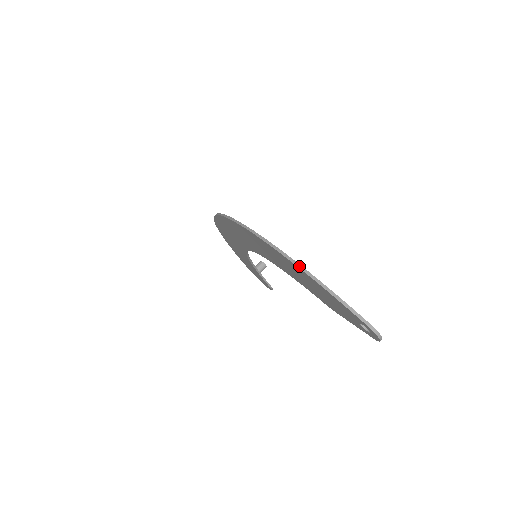
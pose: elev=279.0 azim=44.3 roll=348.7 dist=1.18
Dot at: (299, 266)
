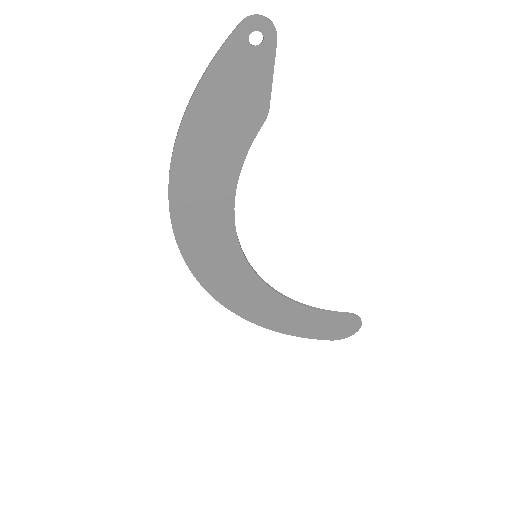
Dot at: (186, 109)
